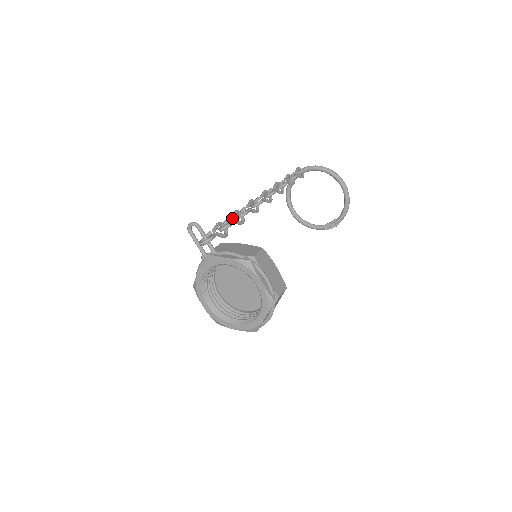
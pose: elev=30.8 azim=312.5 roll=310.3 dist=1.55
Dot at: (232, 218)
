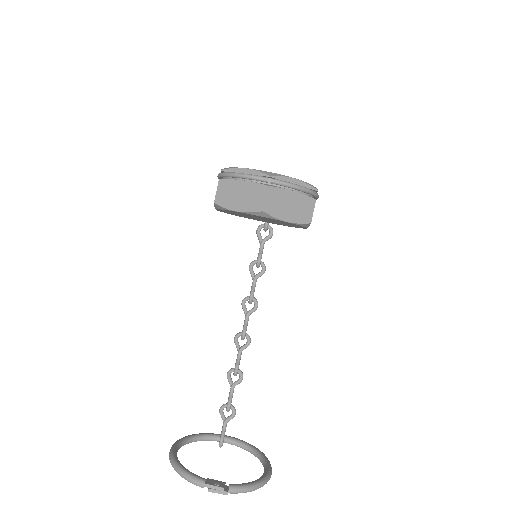
Dot at: (262, 248)
